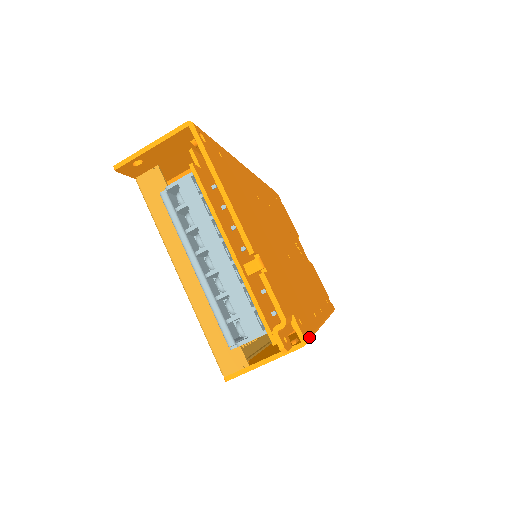
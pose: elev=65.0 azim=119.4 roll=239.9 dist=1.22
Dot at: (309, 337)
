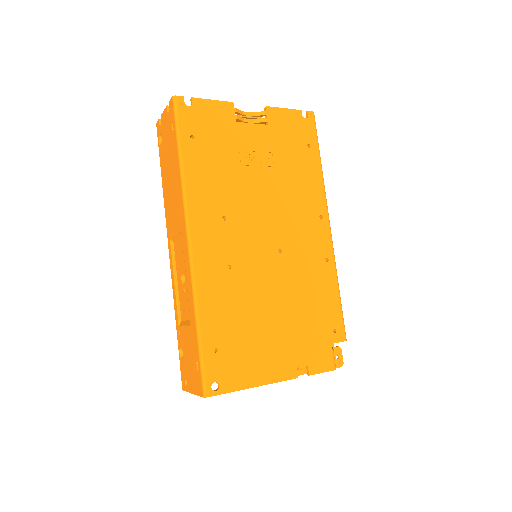
Dot at: (343, 324)
